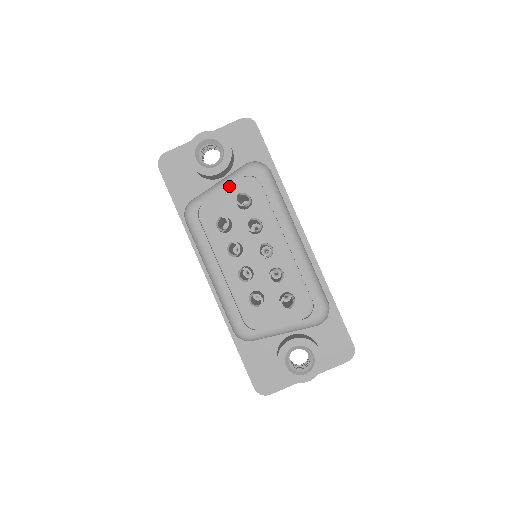
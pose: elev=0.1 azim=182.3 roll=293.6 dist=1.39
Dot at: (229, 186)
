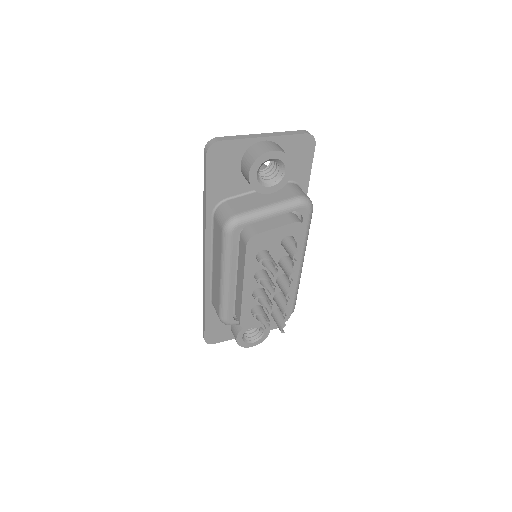
Dot at: (283, 226)
